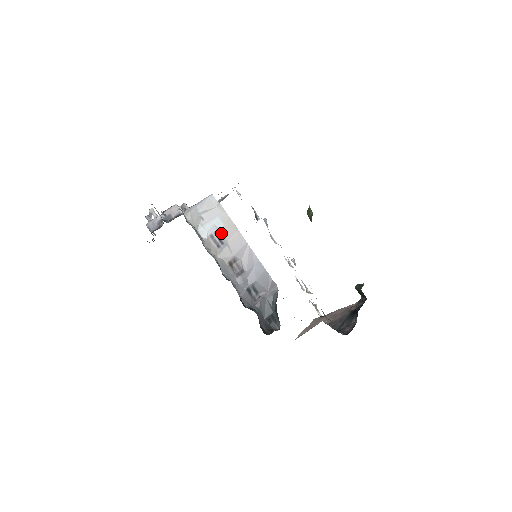
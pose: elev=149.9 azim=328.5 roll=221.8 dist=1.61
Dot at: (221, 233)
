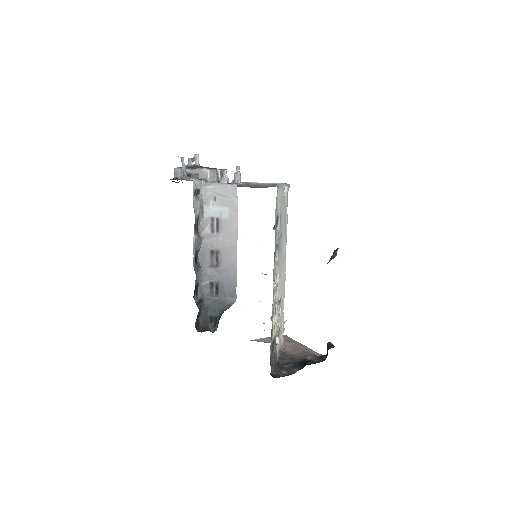
Dot at: (222, 222)
